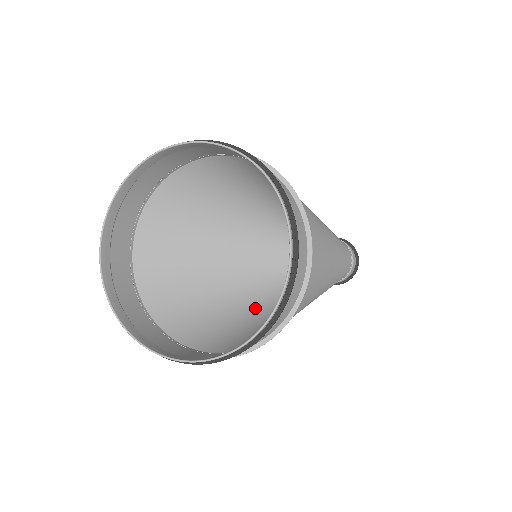
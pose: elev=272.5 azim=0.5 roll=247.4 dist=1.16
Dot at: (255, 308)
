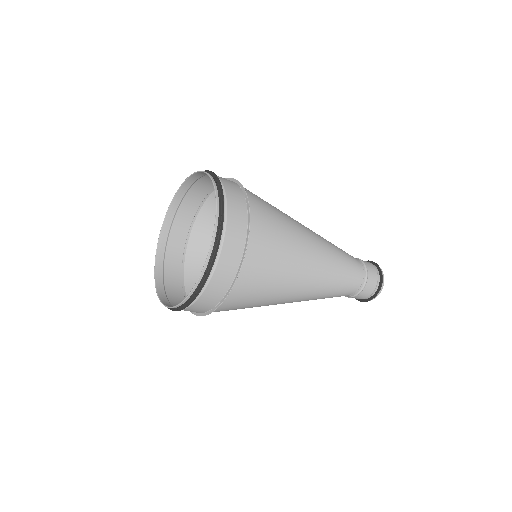
Dot at: occluded
